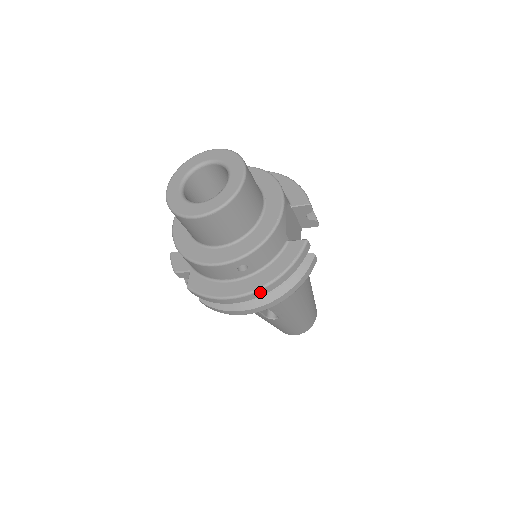
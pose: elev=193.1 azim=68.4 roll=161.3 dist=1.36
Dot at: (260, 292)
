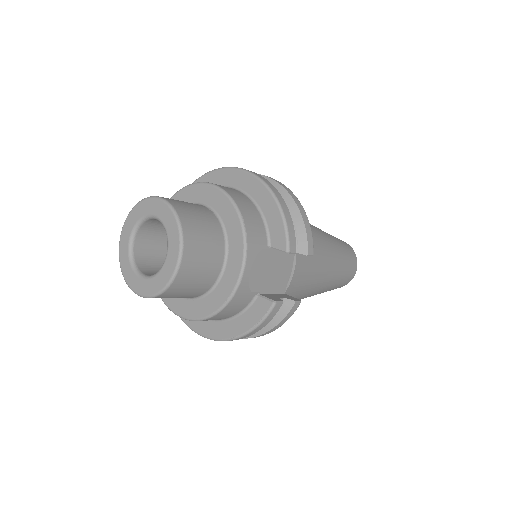
Dot at: occluded
